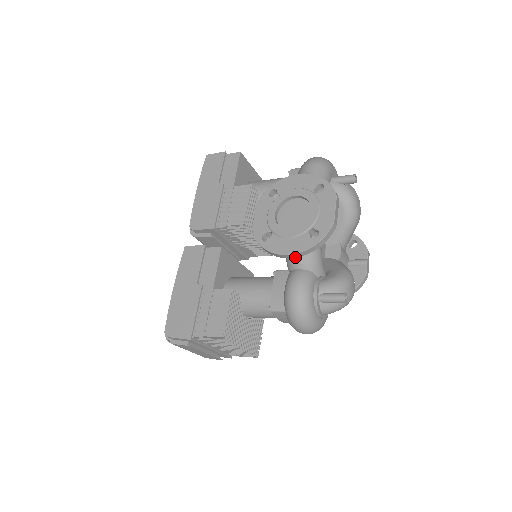
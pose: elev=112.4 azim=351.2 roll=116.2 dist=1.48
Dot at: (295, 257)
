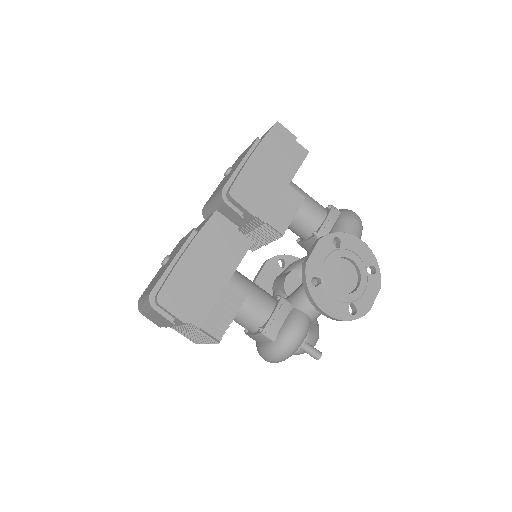
Dot at: (326, 316)
